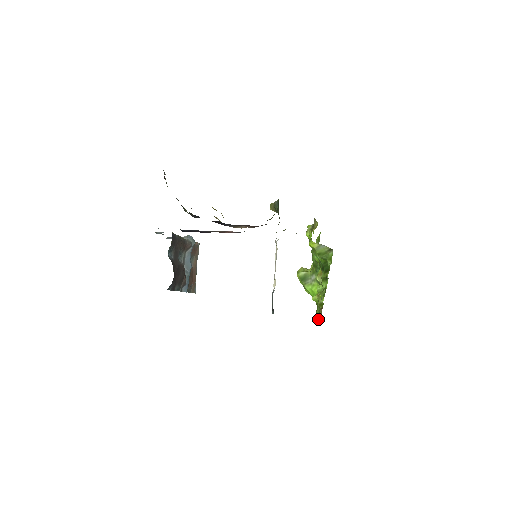
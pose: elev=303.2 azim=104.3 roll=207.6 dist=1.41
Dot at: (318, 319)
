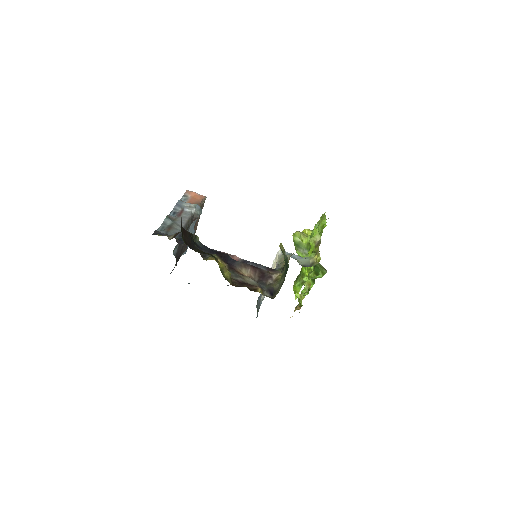
Dot at: occluded
